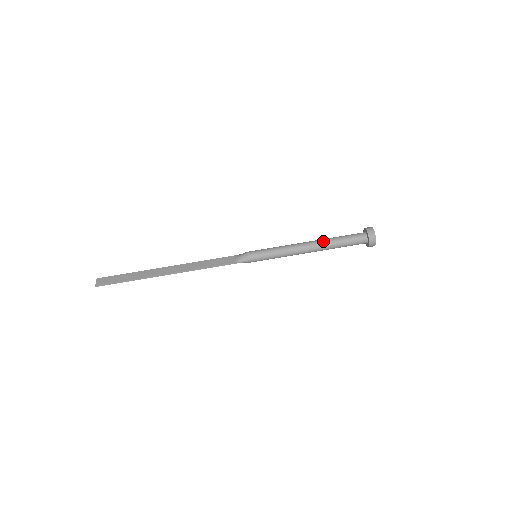
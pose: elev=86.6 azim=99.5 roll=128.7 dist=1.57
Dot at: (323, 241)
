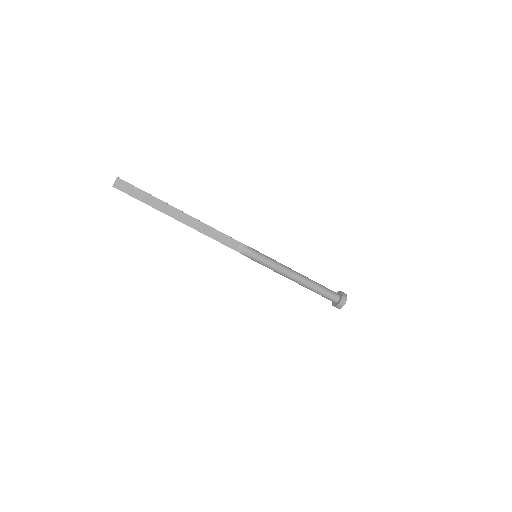
Dot at: (308, 285)
